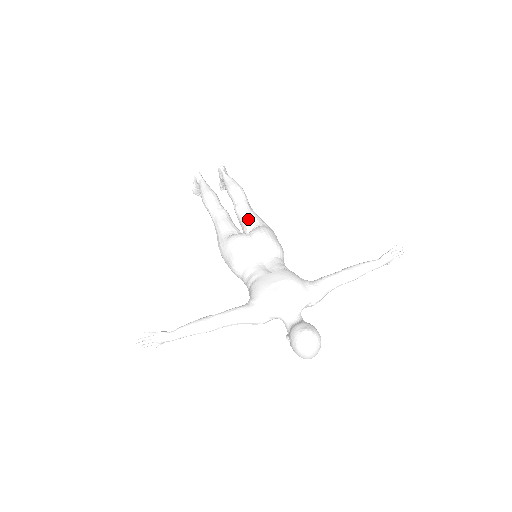
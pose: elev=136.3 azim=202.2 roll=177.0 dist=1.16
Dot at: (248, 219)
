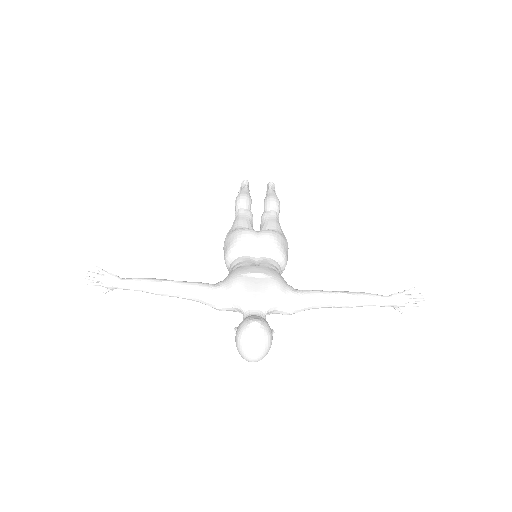
Dot at: (267, 224)
